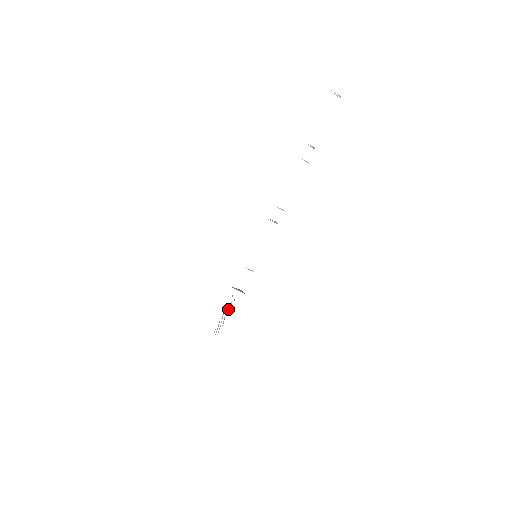
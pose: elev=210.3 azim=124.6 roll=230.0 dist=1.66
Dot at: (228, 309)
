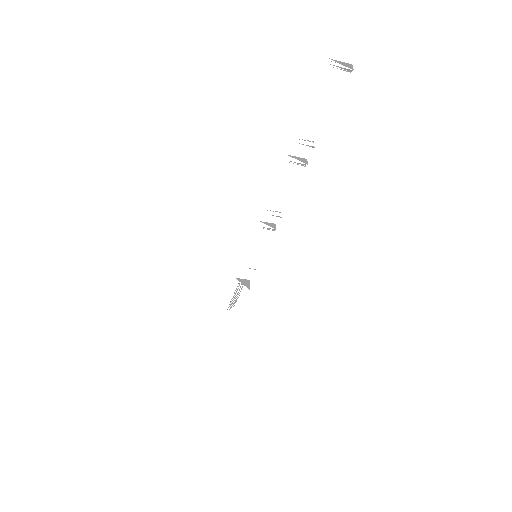
Dot at: (237, 293)
